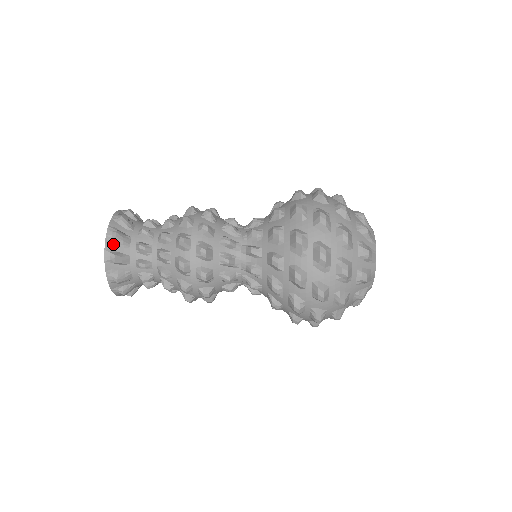
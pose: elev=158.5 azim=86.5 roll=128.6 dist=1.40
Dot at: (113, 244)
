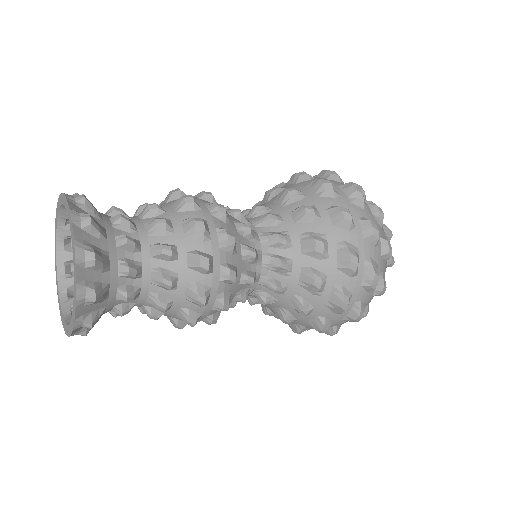
Dot at: (79, 208)
